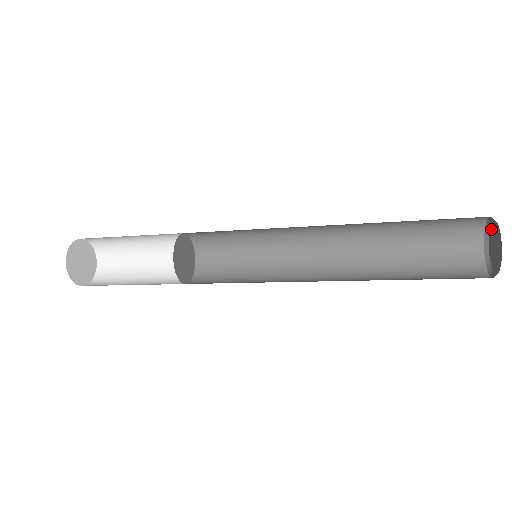
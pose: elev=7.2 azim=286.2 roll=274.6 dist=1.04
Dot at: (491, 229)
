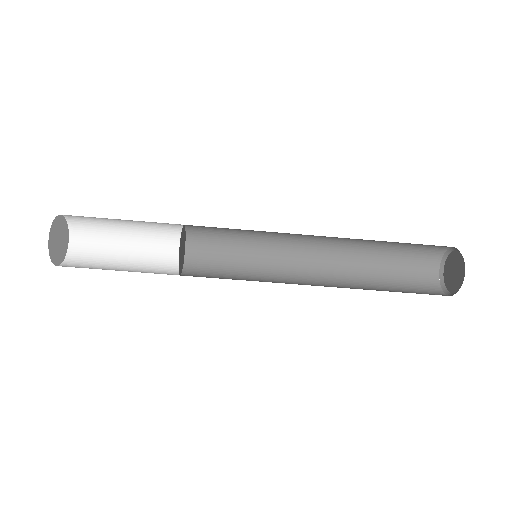
Dot at: (446, 265)
